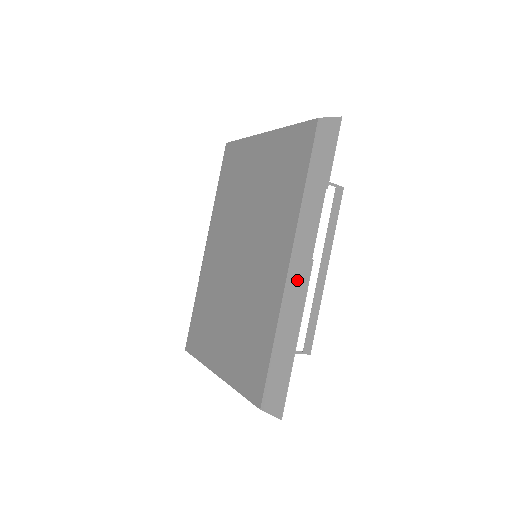
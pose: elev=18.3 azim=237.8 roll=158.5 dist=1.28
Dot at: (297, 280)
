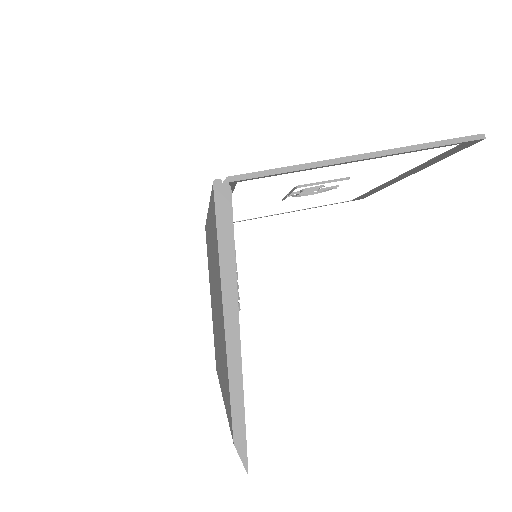
Dot at: occluded
